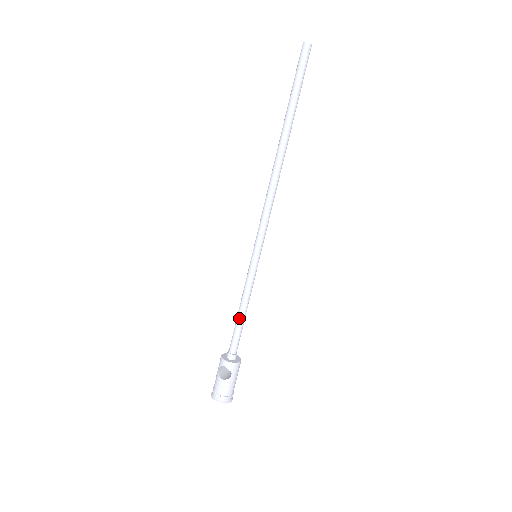
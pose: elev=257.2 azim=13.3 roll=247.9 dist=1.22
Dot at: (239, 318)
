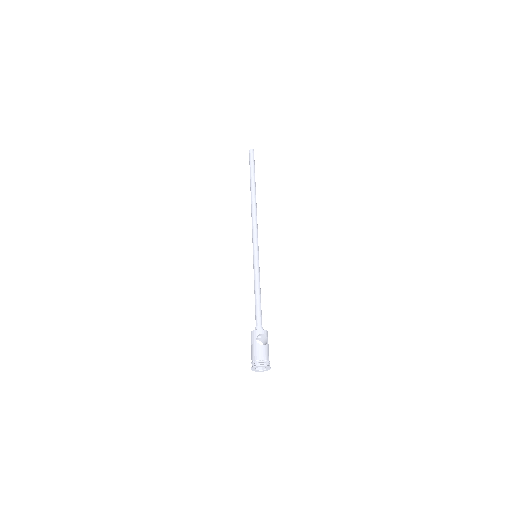
Dot at: (259, 298)
